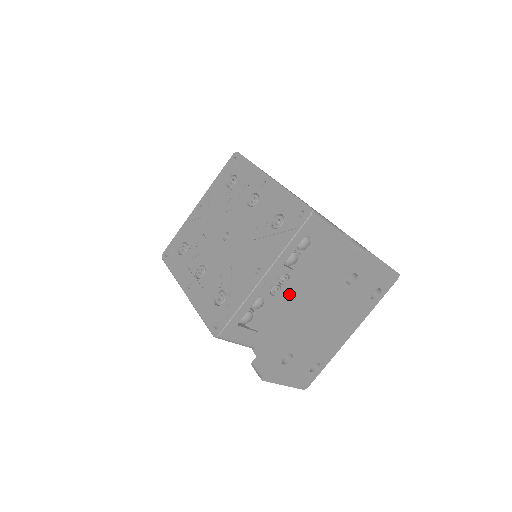
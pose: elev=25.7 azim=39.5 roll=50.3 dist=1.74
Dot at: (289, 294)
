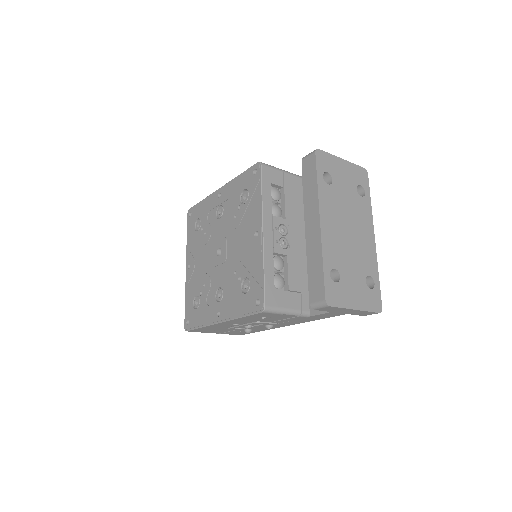
Dot at: (299, 244)
